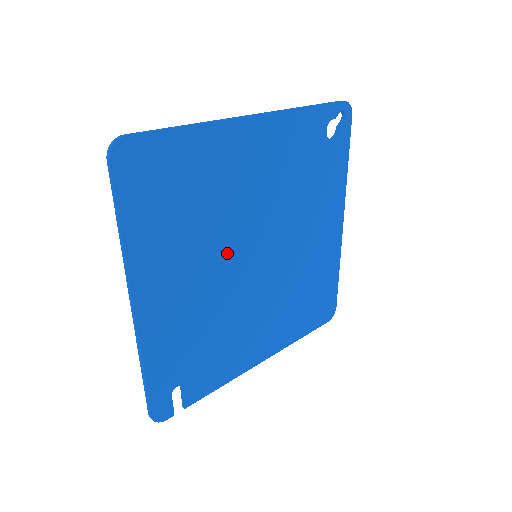
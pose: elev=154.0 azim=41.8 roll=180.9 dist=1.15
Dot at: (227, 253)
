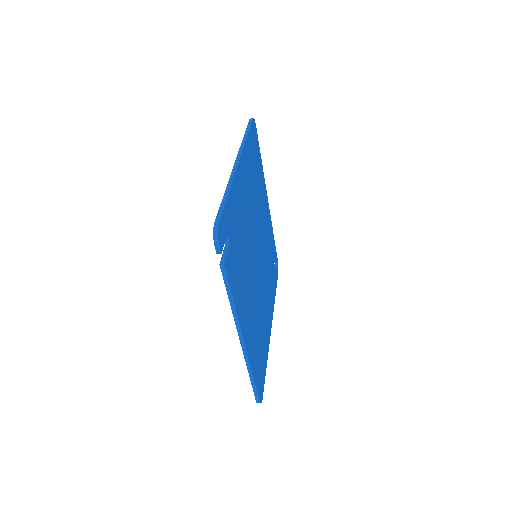
Dot at: (254, 225)
